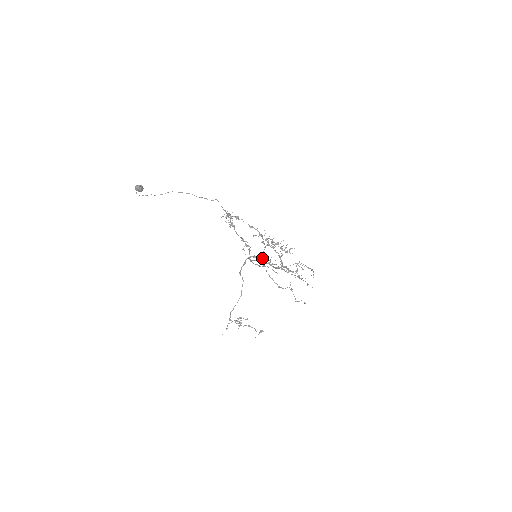
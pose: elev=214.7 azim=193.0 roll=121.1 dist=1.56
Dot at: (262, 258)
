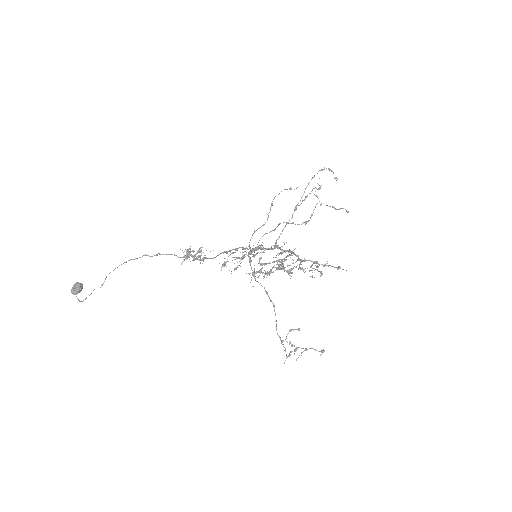
Dot at: occluded
